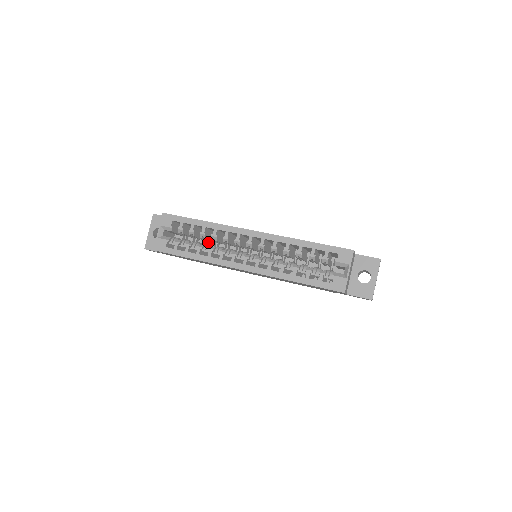
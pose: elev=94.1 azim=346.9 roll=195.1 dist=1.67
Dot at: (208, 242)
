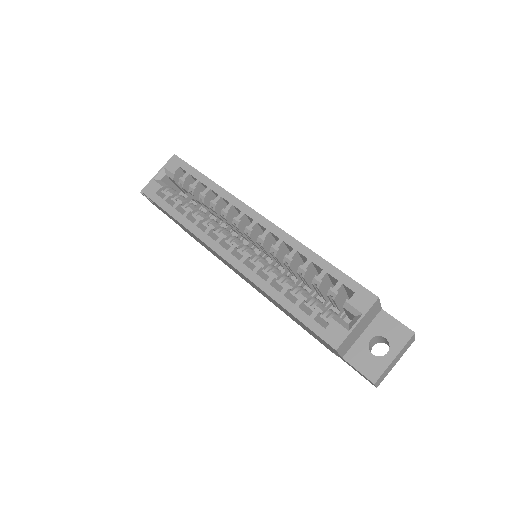
Dot at: occluded
